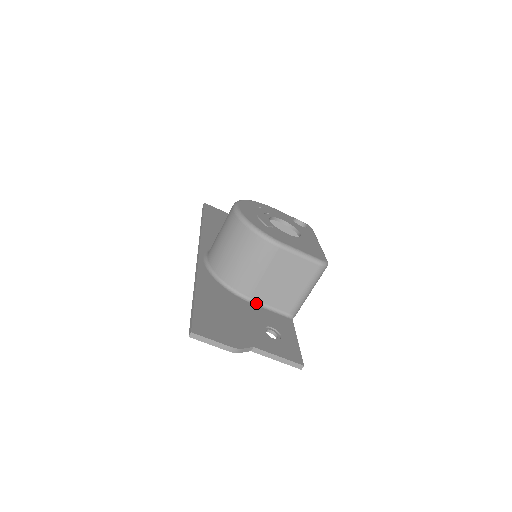
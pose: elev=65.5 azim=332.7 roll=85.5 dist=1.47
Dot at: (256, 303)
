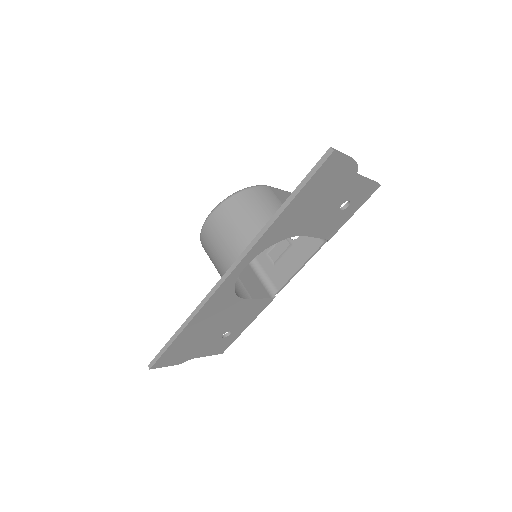
Dot at: occluded
